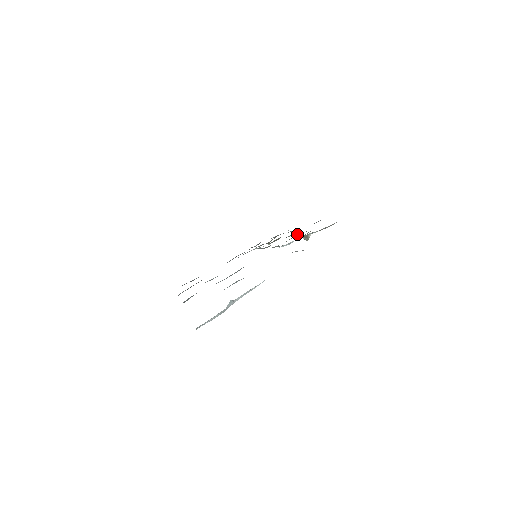
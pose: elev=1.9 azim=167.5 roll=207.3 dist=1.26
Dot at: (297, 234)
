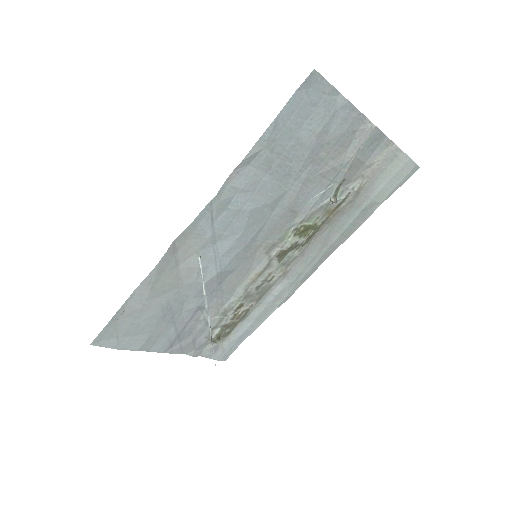
Dot at: (308, 231)
